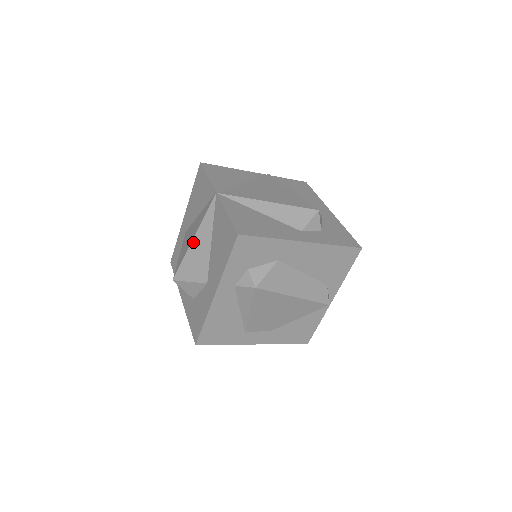
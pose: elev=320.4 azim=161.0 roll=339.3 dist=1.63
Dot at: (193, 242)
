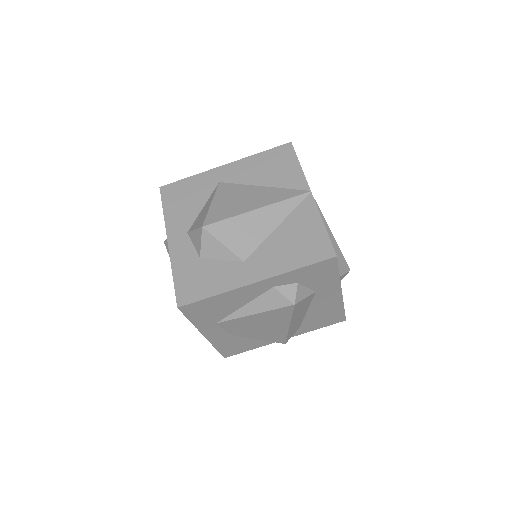
Dot at: (255, 212)
